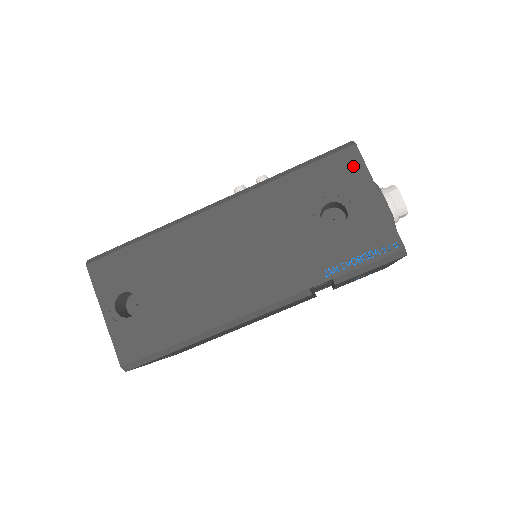
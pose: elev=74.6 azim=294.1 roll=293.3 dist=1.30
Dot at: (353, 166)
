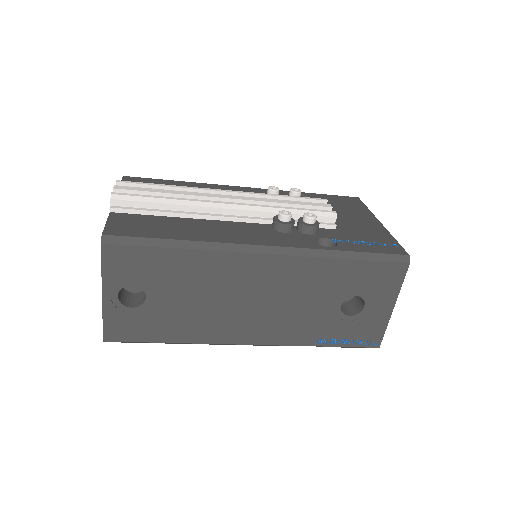
Dot at: (394, 279)
